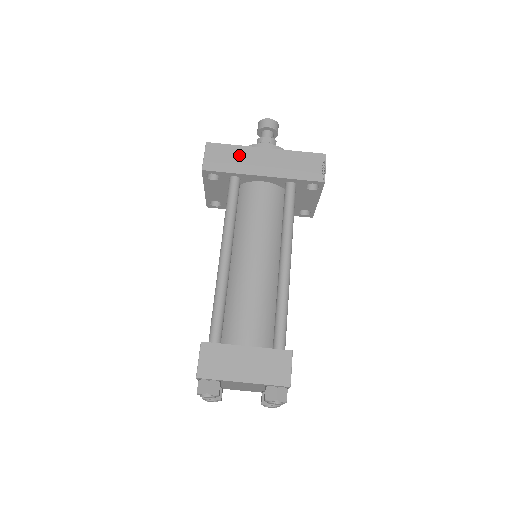
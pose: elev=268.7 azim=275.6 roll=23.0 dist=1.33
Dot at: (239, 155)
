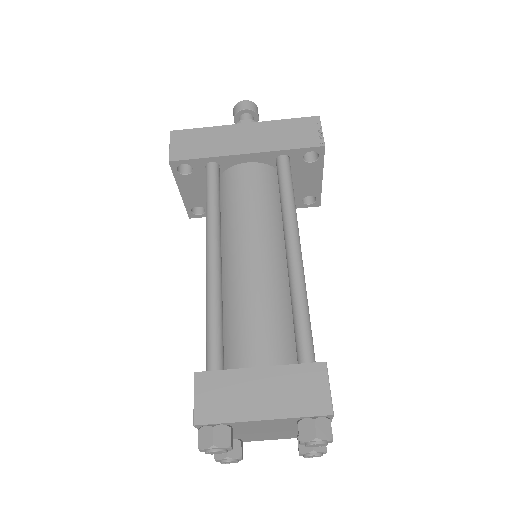
Dot at: (212, 137)
